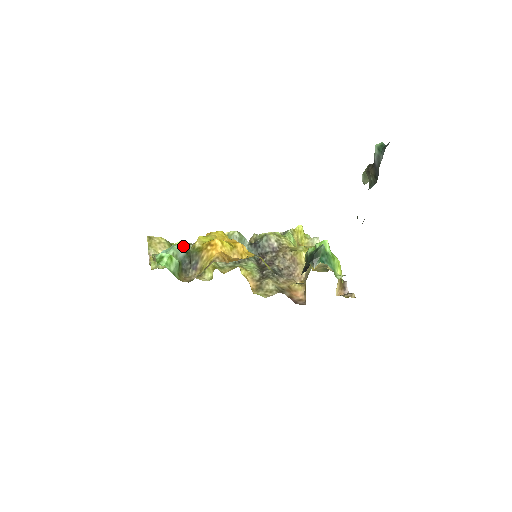
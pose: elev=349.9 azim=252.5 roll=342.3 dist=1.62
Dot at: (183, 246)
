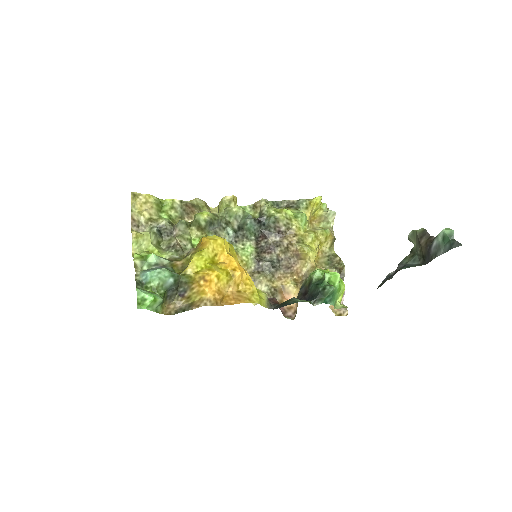
Dot at: (172, 273)
